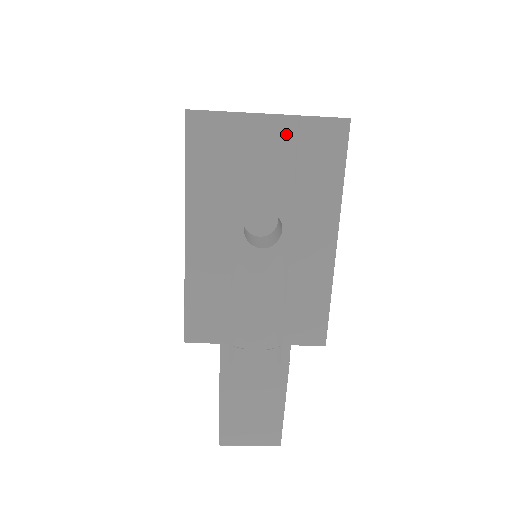
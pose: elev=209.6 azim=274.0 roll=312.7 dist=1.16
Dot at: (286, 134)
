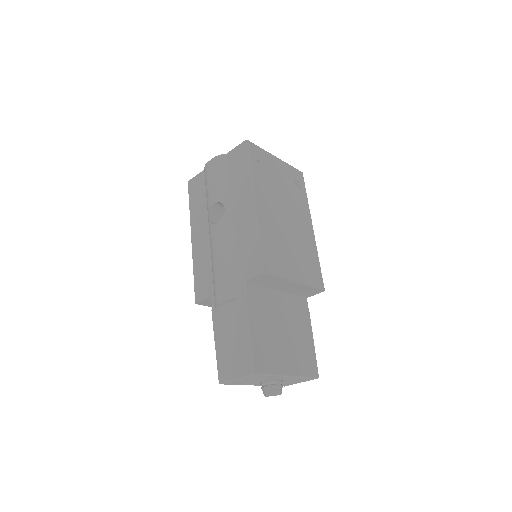
Dot at: (219, 164)
